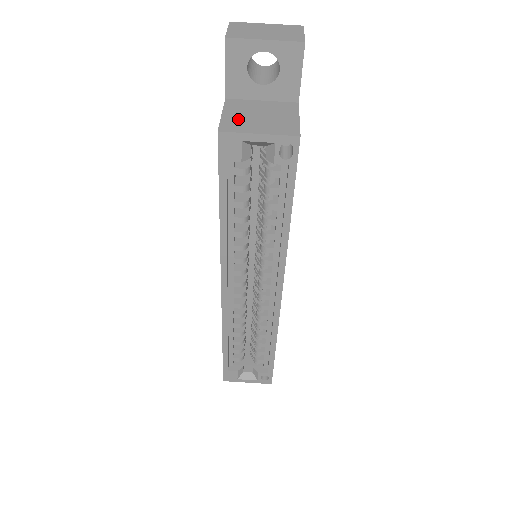
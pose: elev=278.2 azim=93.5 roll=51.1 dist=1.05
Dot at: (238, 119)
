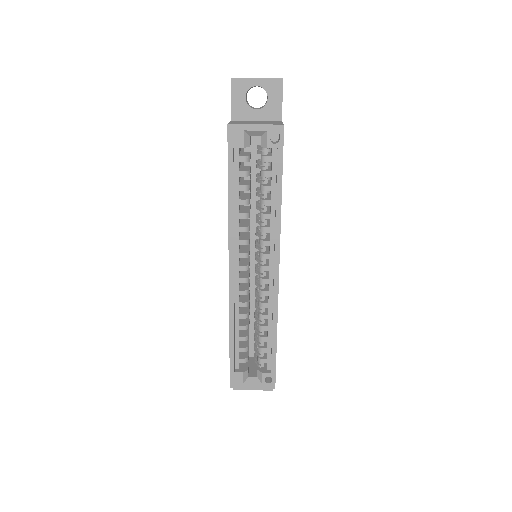
Dot at: (241, 122)
